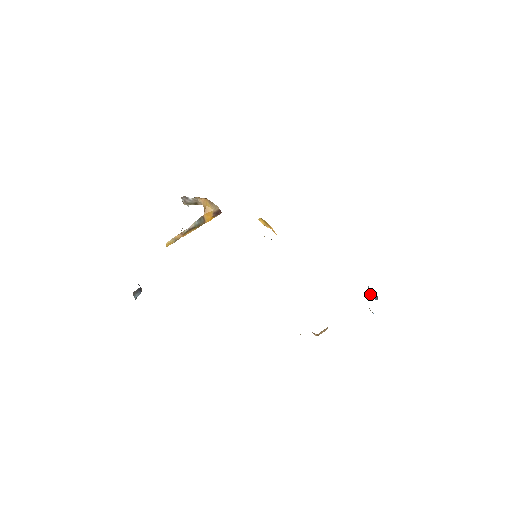
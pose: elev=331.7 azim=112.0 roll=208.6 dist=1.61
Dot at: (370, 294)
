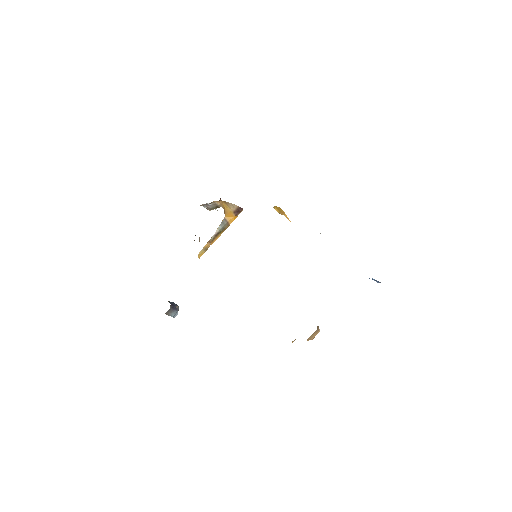
Dot at: occluded
